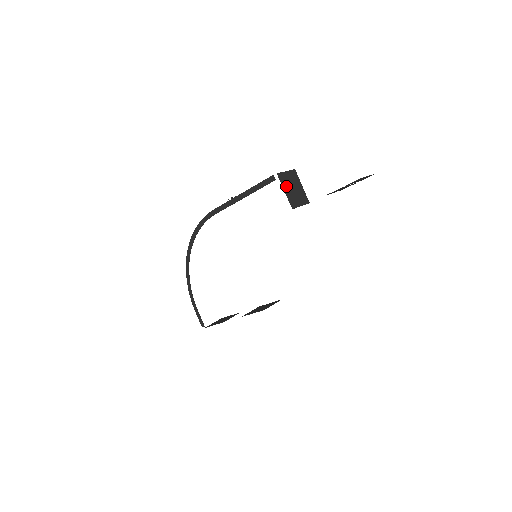
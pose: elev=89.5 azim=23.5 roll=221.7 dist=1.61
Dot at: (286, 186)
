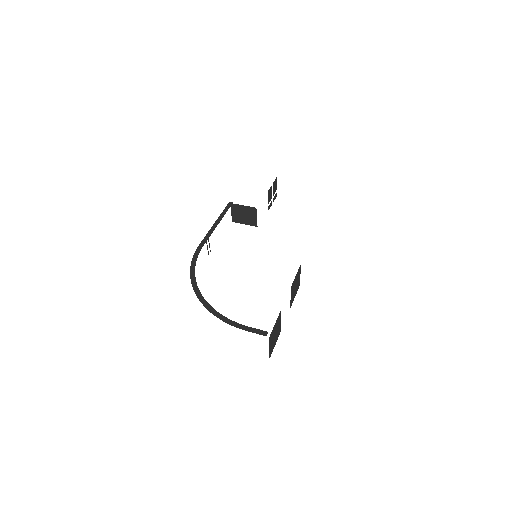
Dot at: (240, 208)
